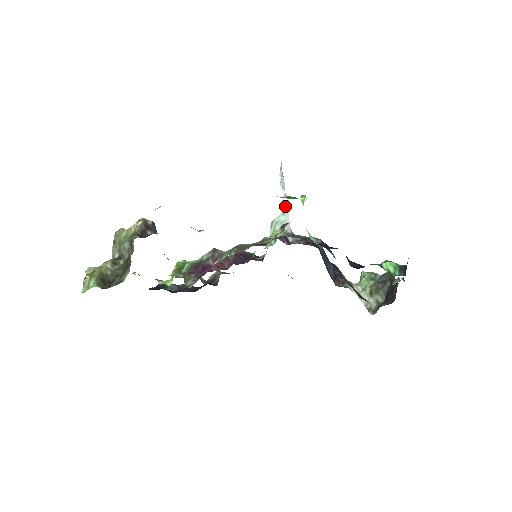
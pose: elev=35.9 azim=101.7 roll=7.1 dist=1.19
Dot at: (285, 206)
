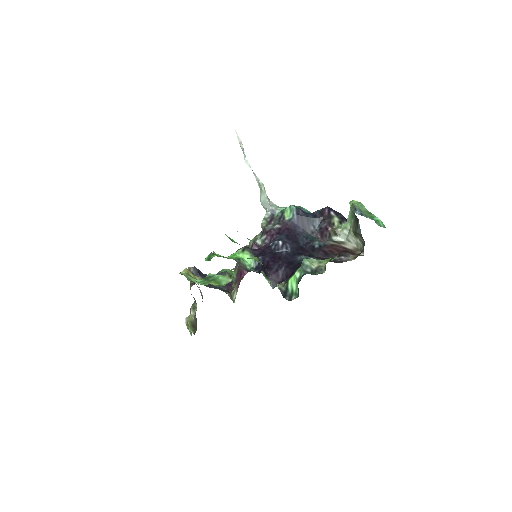
Dot at: (258, 184)
